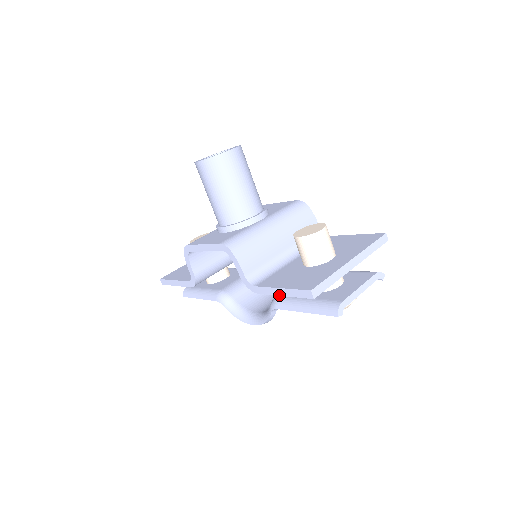
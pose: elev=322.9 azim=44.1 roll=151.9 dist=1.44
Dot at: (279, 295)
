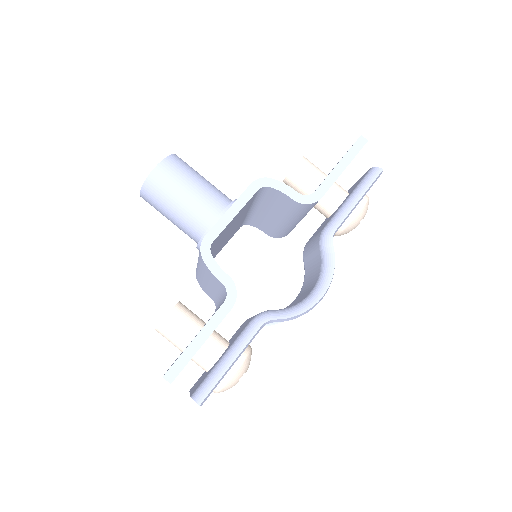
Dot at: (341, 173)
